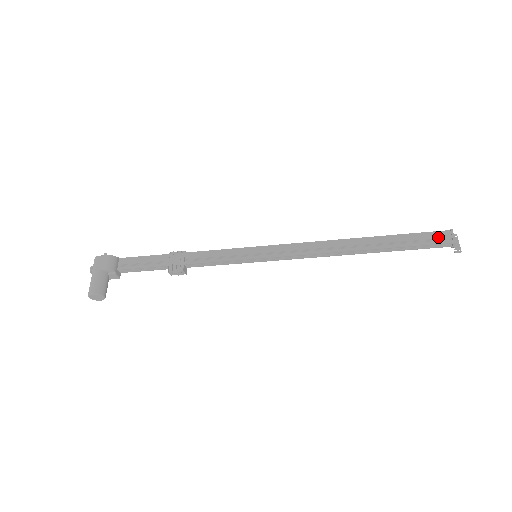
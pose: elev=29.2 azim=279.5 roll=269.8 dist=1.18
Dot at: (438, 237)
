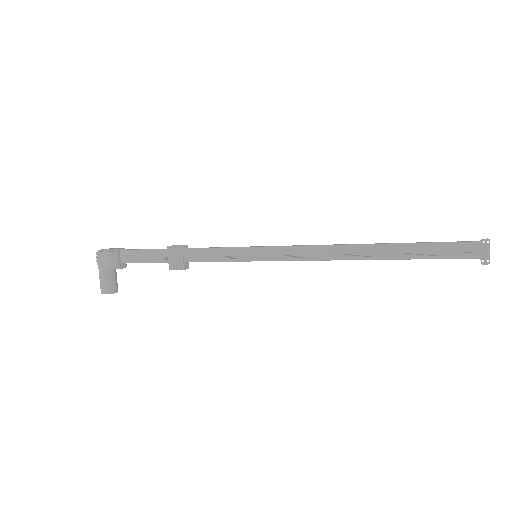
Dot at: (463, 250)
